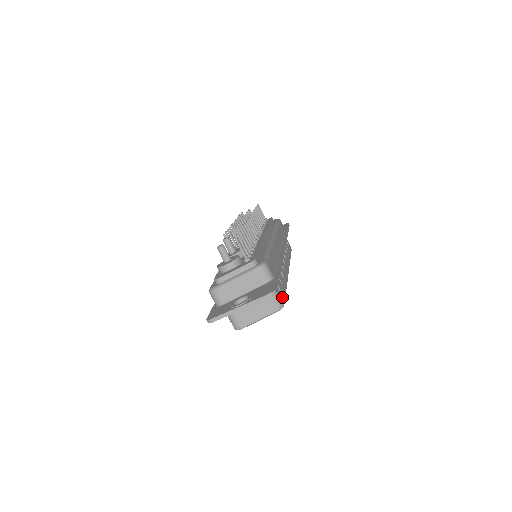
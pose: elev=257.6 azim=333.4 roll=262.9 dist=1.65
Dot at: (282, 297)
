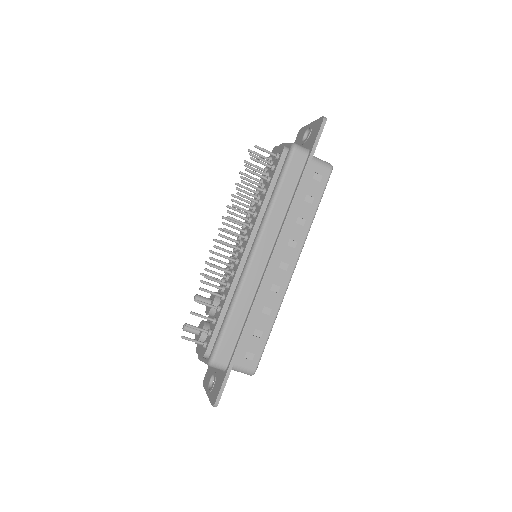
Dot at: (253, 362)
